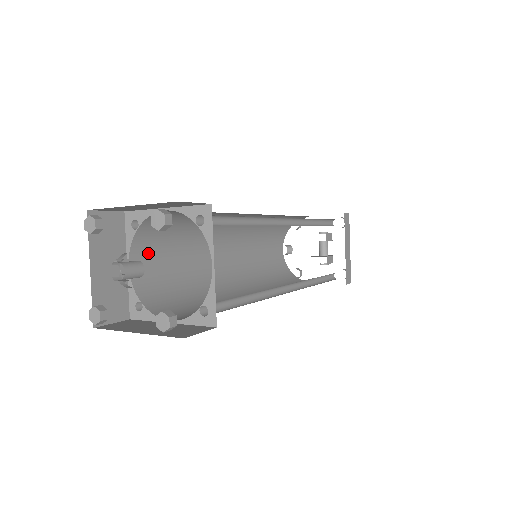
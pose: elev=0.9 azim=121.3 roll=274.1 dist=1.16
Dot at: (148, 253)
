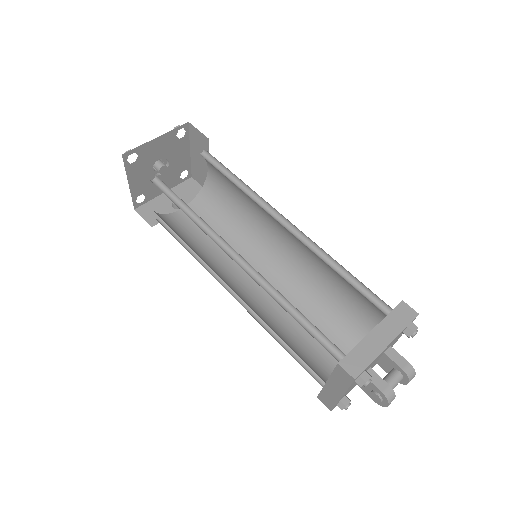
Dot at: (198, 215)
